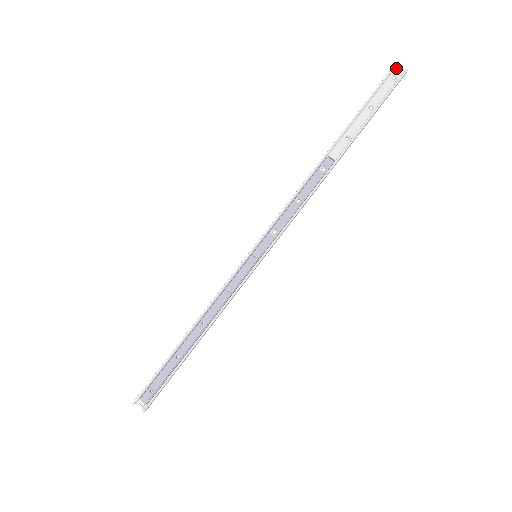
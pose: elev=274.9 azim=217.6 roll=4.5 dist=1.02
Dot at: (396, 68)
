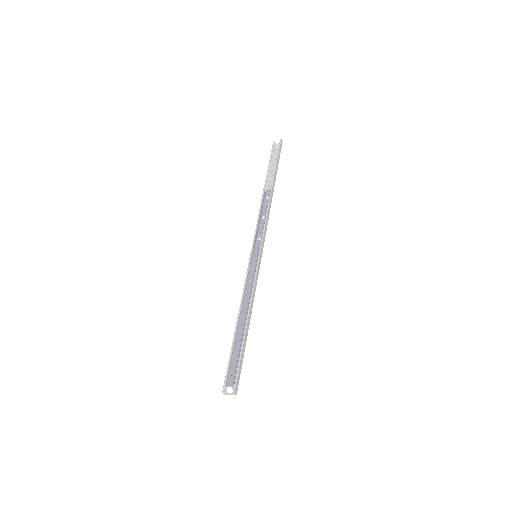
Dot at: (275, 144)
